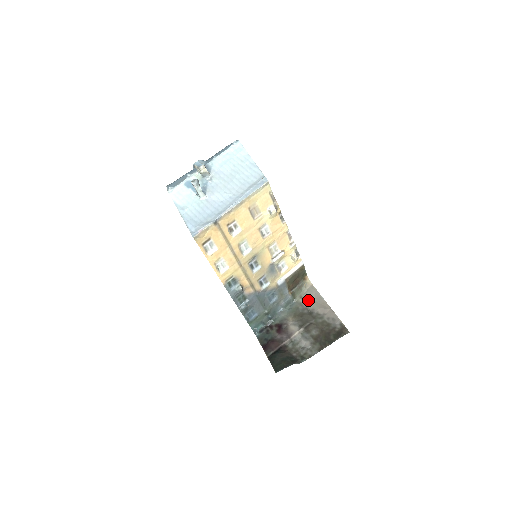
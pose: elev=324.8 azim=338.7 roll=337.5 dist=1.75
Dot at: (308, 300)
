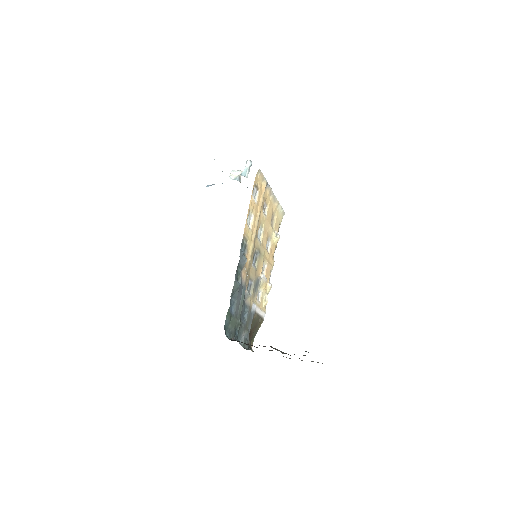
Dot at: occluded
